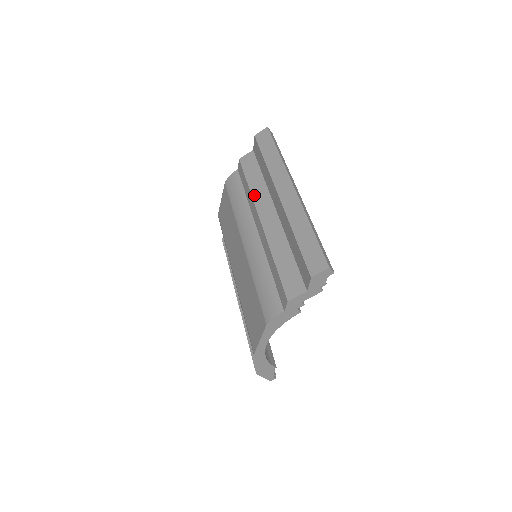
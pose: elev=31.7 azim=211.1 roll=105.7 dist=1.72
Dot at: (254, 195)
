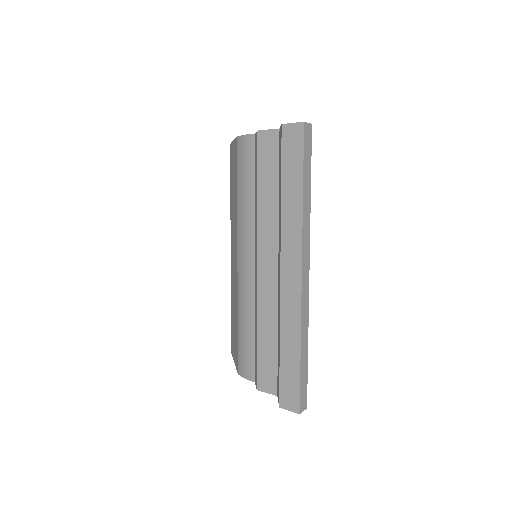
Dot at: (260, 219)
